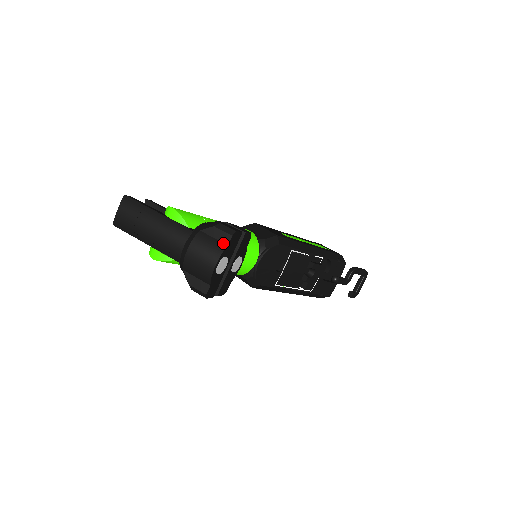
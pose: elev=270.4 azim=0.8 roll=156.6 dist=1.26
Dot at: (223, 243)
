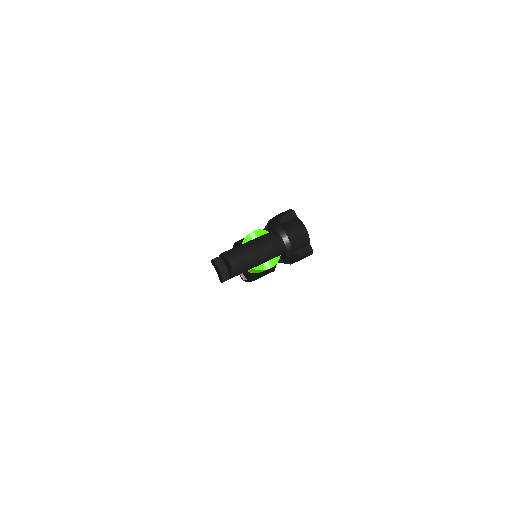
Dot at: (294, 218)
